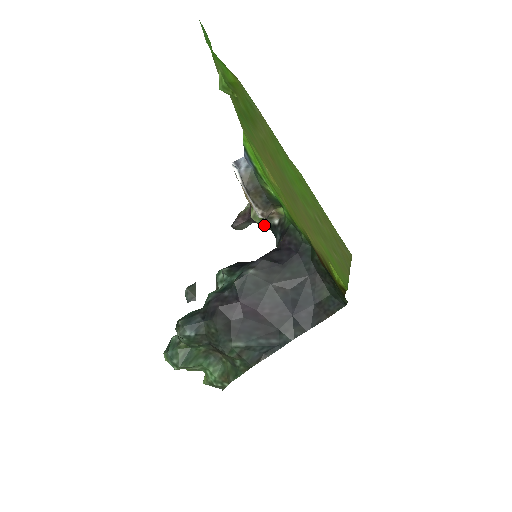
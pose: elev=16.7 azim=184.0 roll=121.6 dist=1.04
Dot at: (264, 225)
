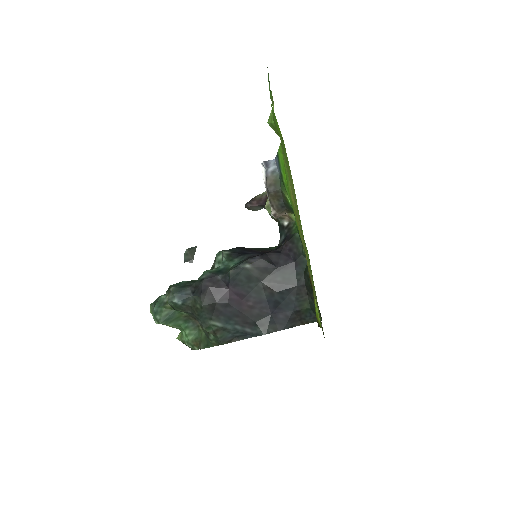
Dot at: occluded
